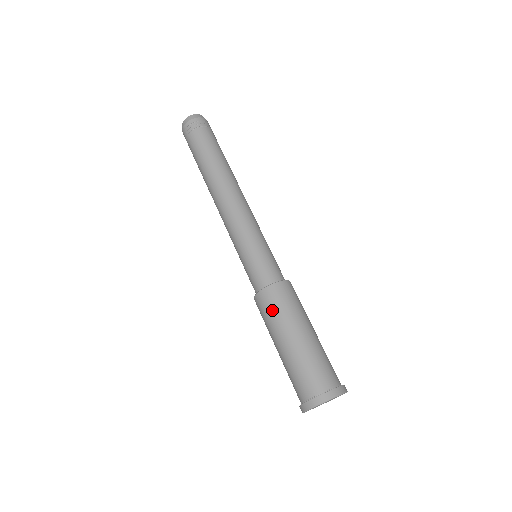
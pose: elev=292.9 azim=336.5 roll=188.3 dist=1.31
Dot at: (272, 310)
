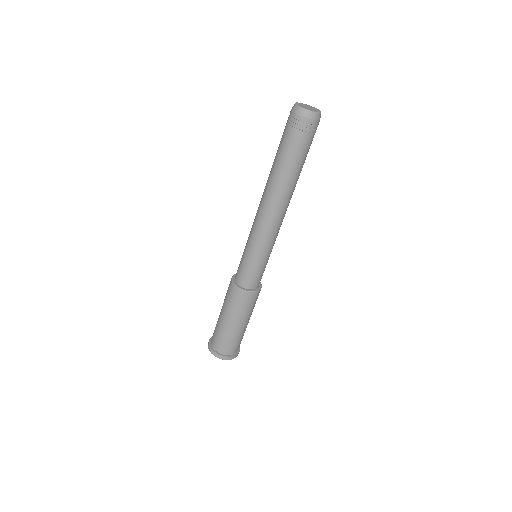
Dot at: (227, 296)
